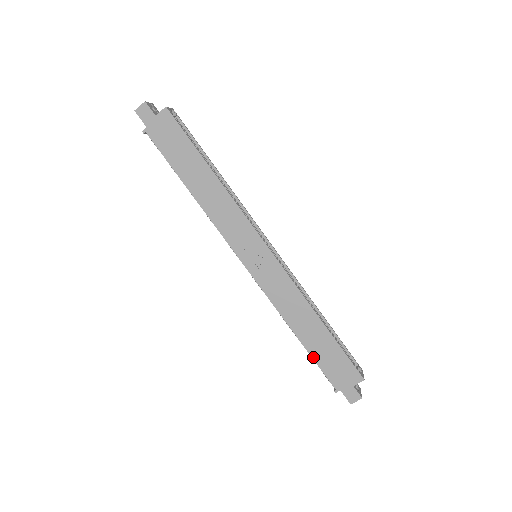
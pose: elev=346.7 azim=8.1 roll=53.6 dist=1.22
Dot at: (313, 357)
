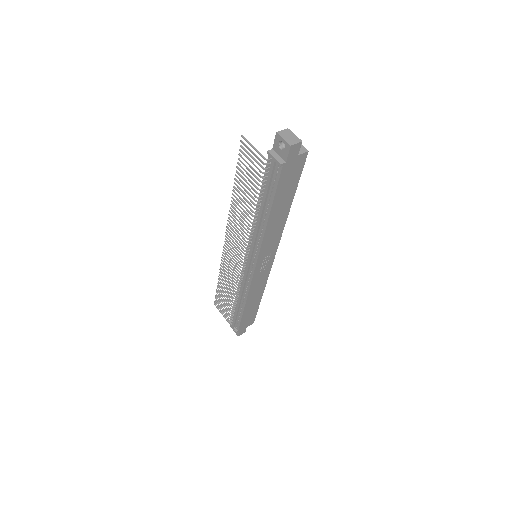
Dot at: (243, 316)
